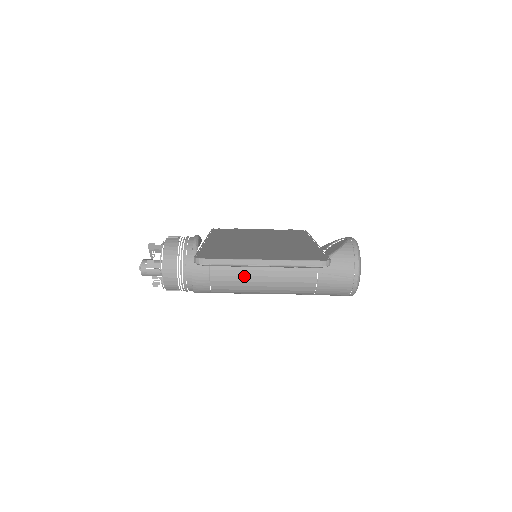
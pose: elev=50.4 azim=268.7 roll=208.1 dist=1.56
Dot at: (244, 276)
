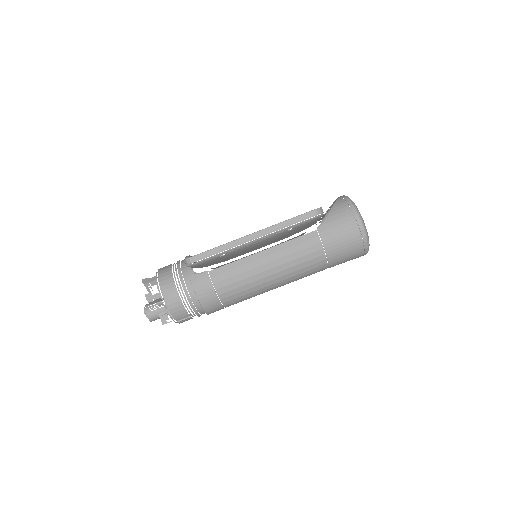
Dot at: (247, 271)
